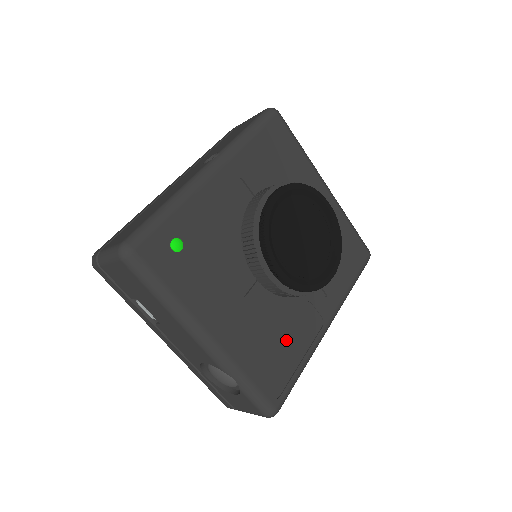
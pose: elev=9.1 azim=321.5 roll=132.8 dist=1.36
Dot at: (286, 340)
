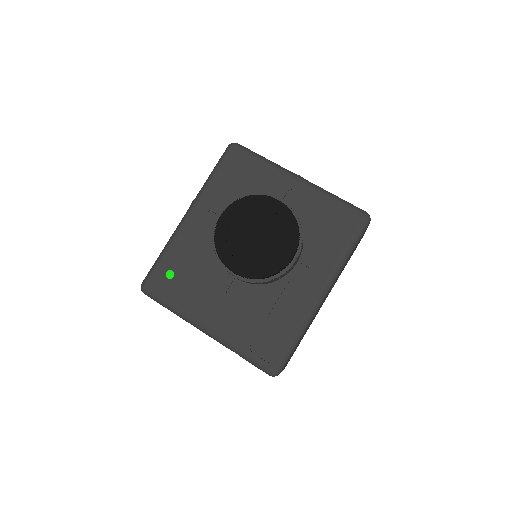
Dot at: (274, 316)
